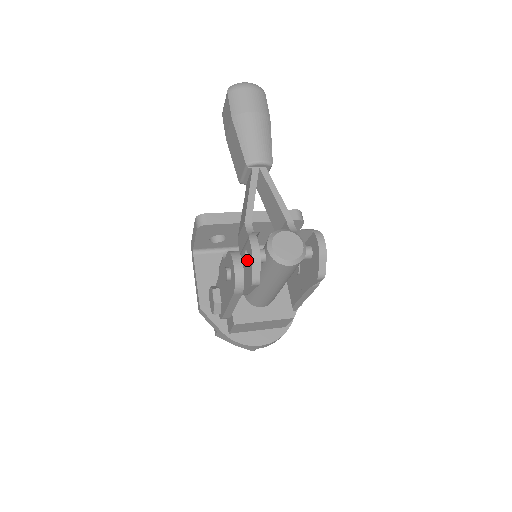
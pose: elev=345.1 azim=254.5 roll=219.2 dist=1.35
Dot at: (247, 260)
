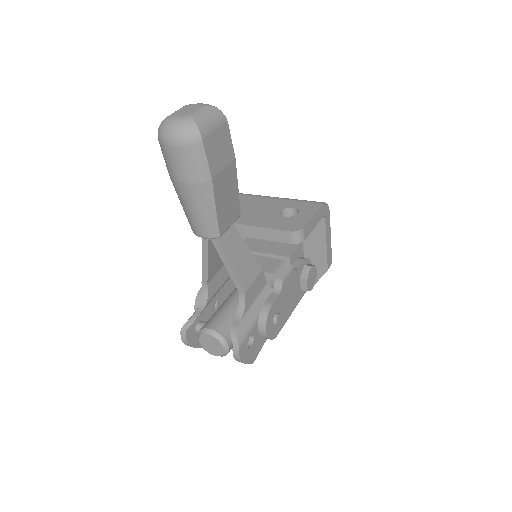
Dot at: occluded
